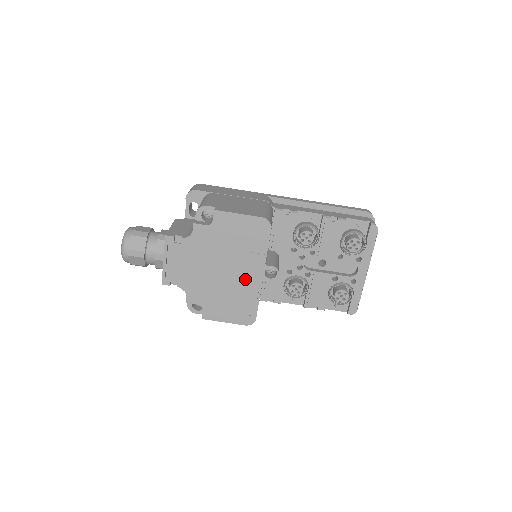
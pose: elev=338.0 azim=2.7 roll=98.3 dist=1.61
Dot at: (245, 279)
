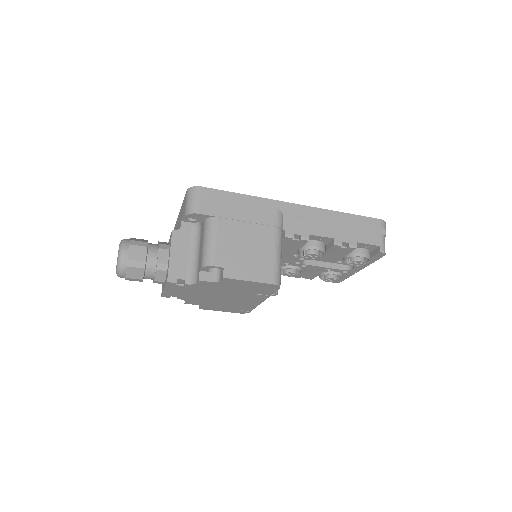
Dot at: (245, 301)
